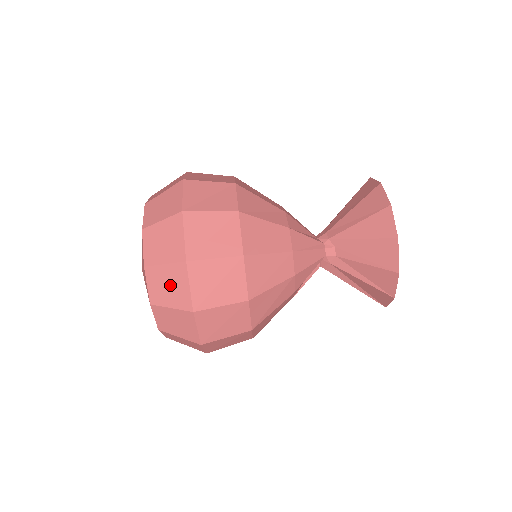
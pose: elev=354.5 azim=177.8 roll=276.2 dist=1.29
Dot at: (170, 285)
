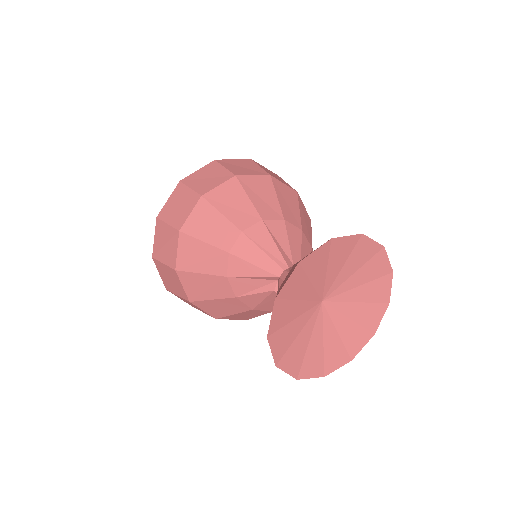
Dot at: occluded
